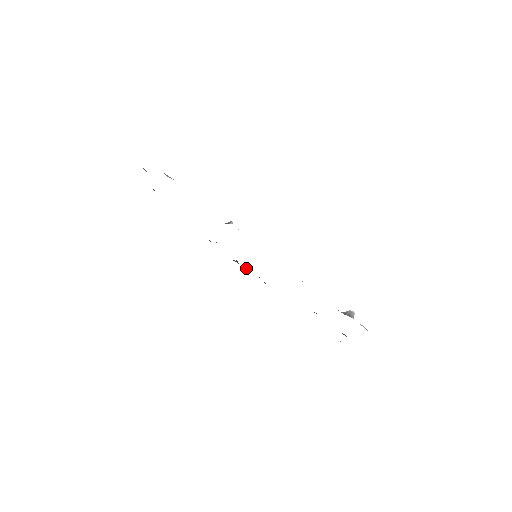
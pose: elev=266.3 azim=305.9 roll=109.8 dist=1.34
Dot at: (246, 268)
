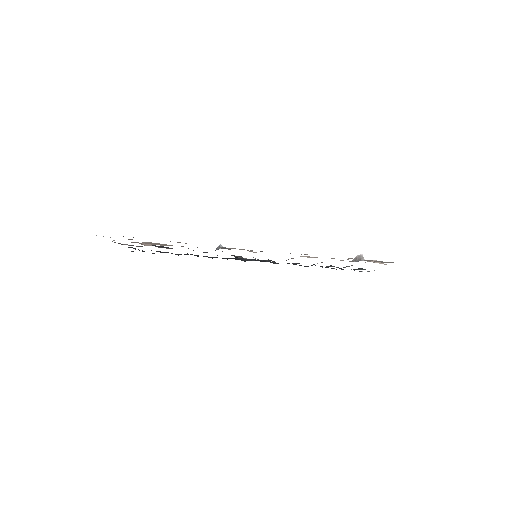
Dot at: (252, 260)
